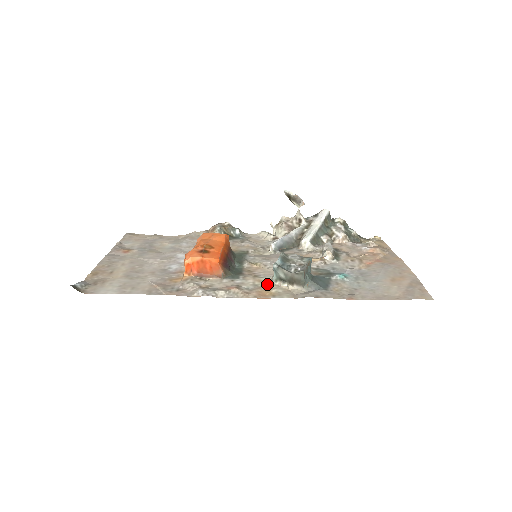
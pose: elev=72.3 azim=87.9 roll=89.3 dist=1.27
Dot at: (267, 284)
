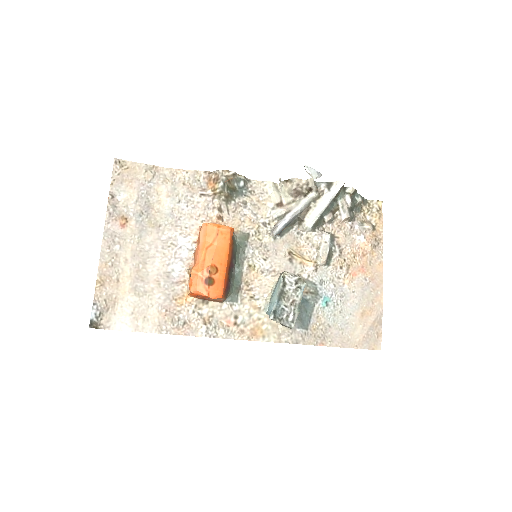
Dot at: (260, 315)
